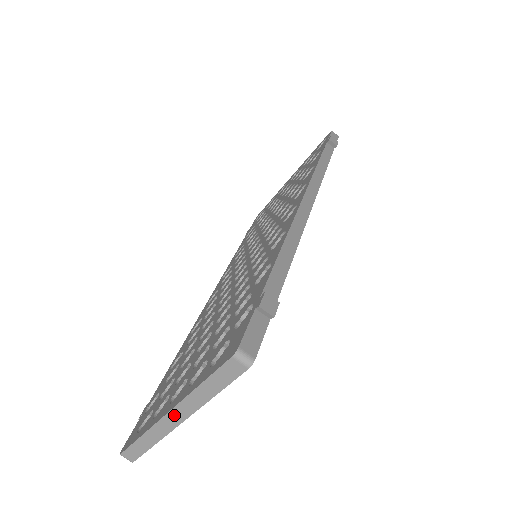
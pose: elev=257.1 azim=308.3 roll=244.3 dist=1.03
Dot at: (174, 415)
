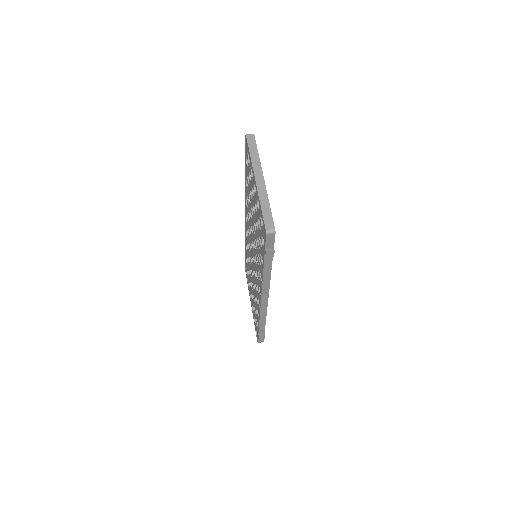
Dot at: (258, 177)
